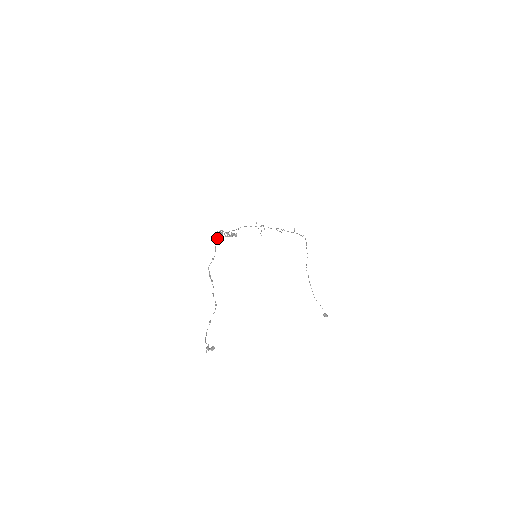
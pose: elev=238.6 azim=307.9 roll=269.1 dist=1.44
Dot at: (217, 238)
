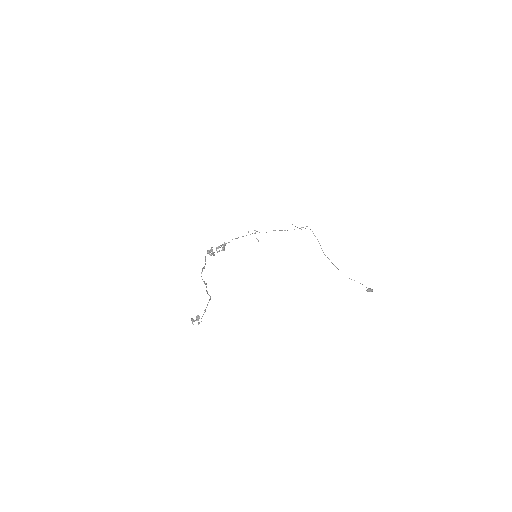
Dot at: occluded
